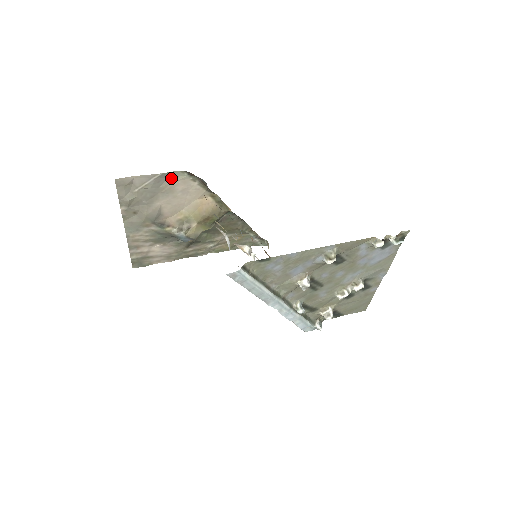
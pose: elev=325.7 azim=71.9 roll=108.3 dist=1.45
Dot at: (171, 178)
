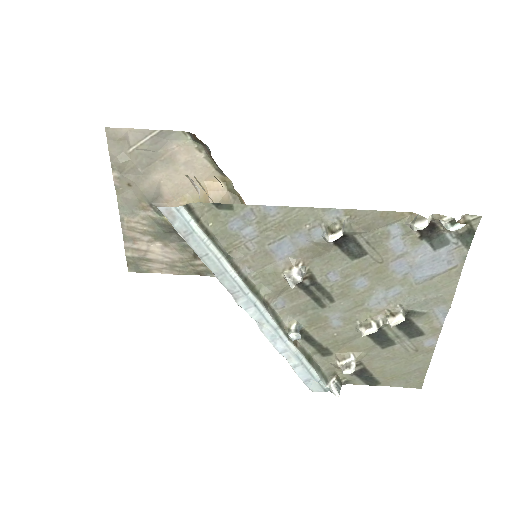
Dot at: (172, 141)
